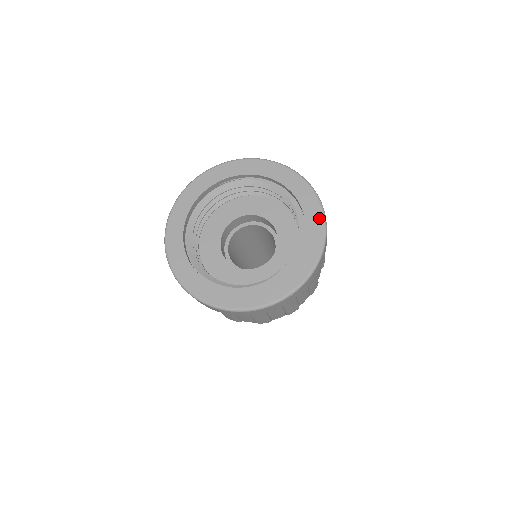
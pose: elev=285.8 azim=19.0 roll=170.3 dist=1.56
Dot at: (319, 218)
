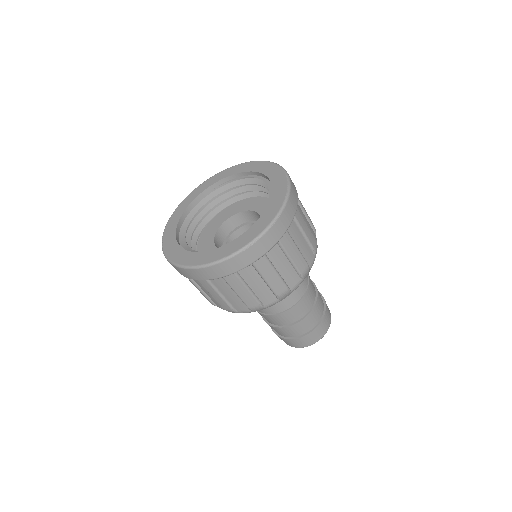
Dot at: (284, 185)
